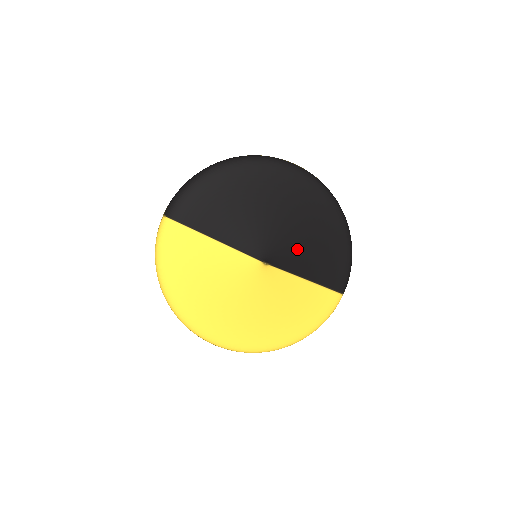
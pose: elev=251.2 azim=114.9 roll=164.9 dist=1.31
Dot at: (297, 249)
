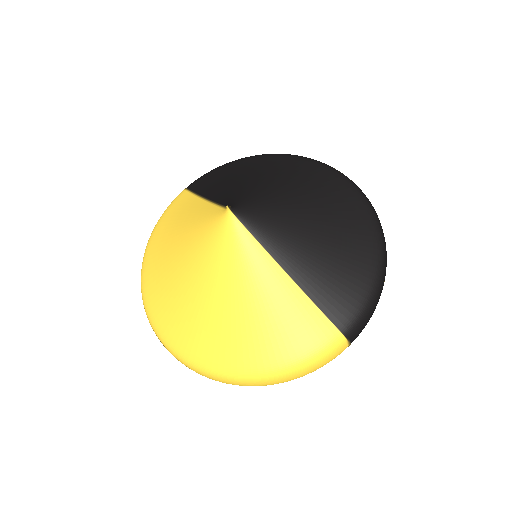
Dot at: (287, 227)
